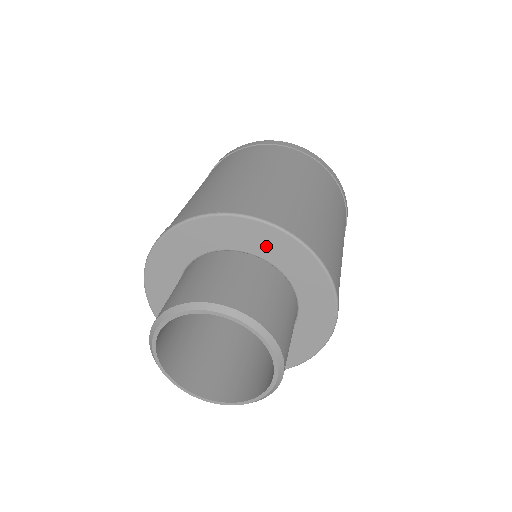
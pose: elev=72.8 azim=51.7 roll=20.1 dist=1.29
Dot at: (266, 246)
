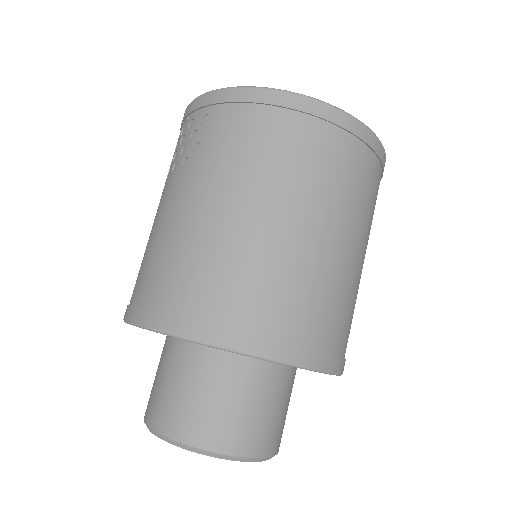
Dot at: occluded
